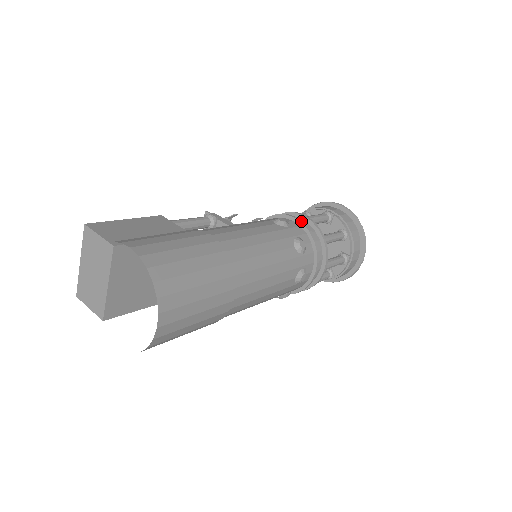
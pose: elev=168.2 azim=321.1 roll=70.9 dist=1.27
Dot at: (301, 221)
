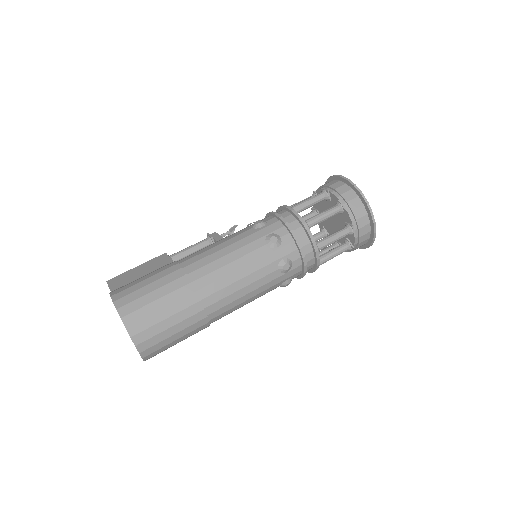
Dot at: (279, 216)
